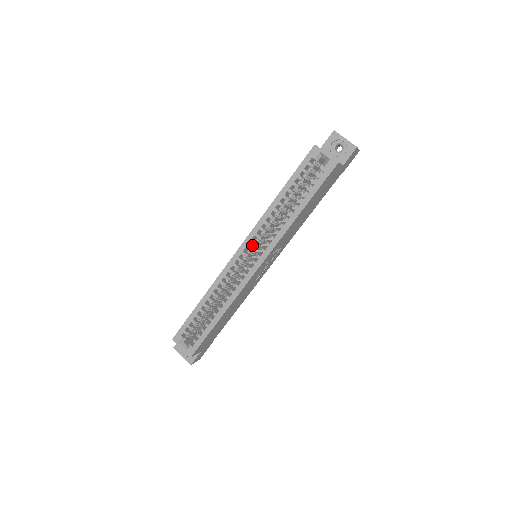
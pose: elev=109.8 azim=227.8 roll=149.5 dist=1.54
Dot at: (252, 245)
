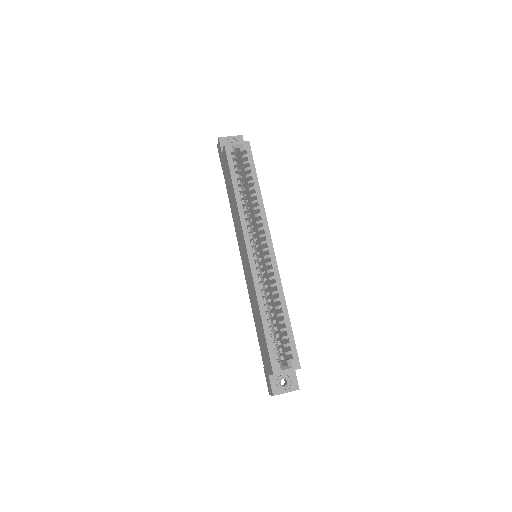
Dot at: occluded
